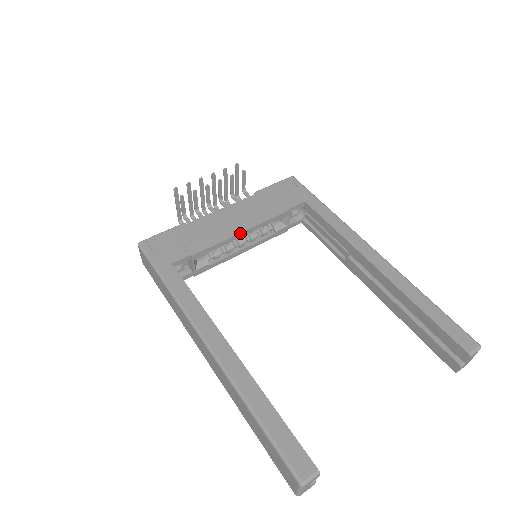
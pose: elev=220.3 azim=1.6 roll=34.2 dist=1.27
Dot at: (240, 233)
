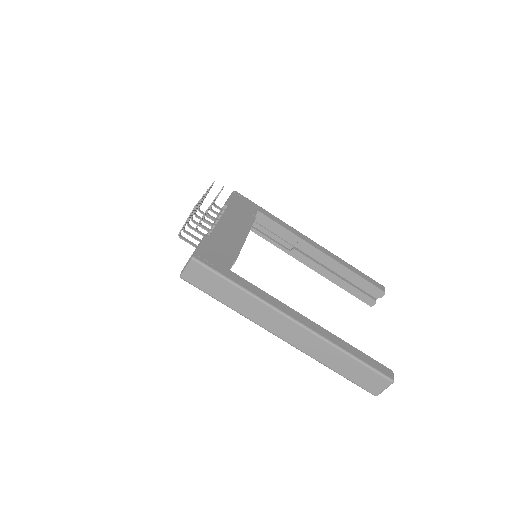
Dot at: occluded
